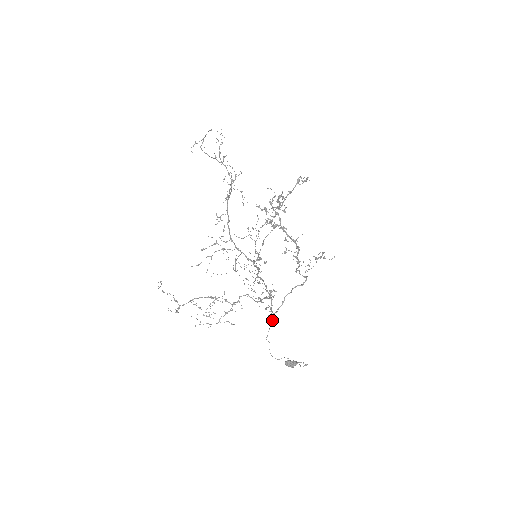
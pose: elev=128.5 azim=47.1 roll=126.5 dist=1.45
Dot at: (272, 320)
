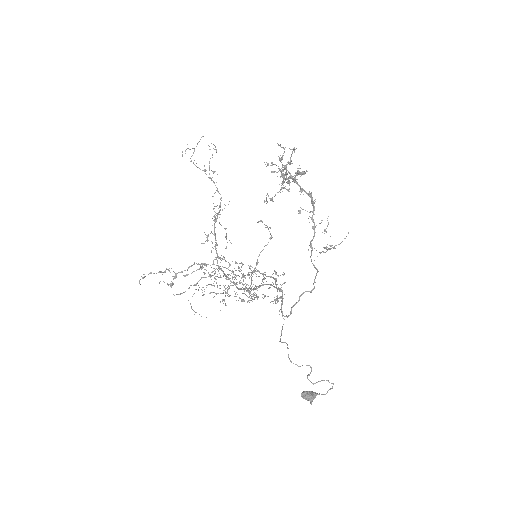
Dot at: (283, 324)
